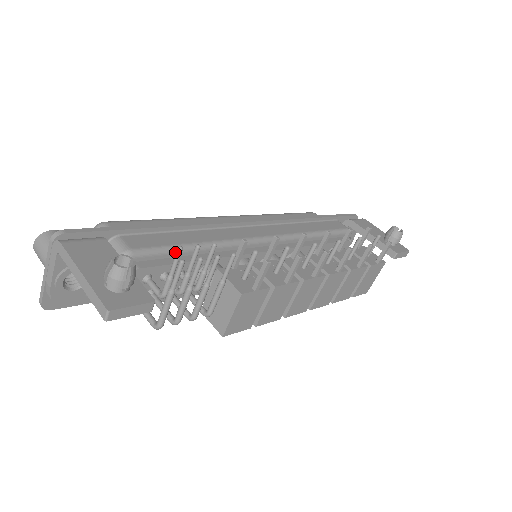
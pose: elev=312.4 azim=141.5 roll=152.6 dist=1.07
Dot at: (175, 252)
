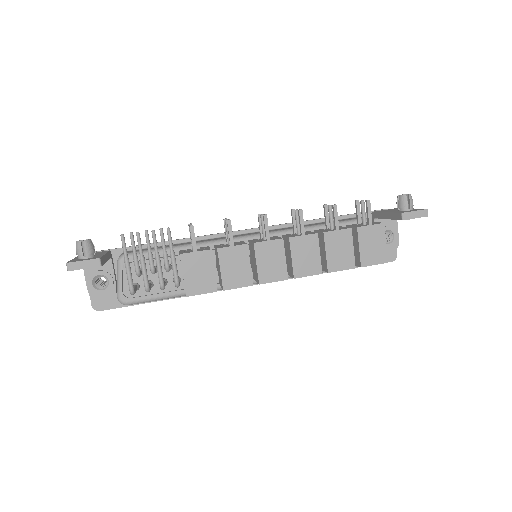
Dot at: (159, 252)
